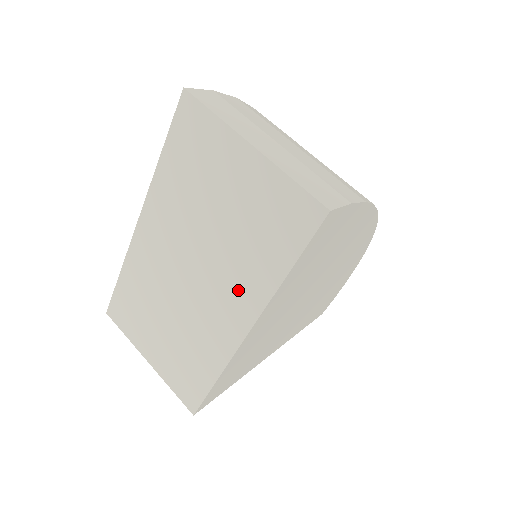
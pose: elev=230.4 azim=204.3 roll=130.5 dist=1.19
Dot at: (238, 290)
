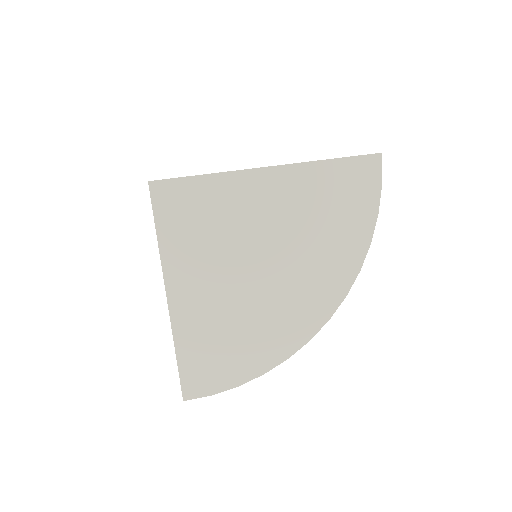
Dot at: occluded
